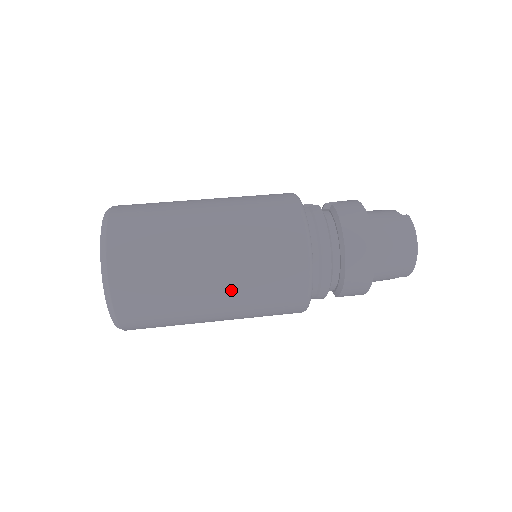
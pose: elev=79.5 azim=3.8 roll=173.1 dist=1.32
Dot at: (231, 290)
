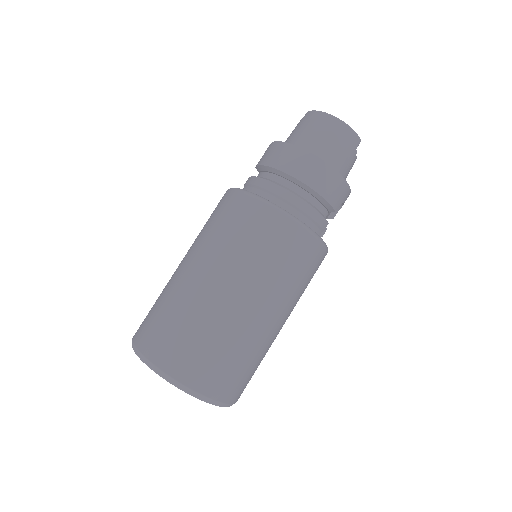
Dot at: (248, 285)
